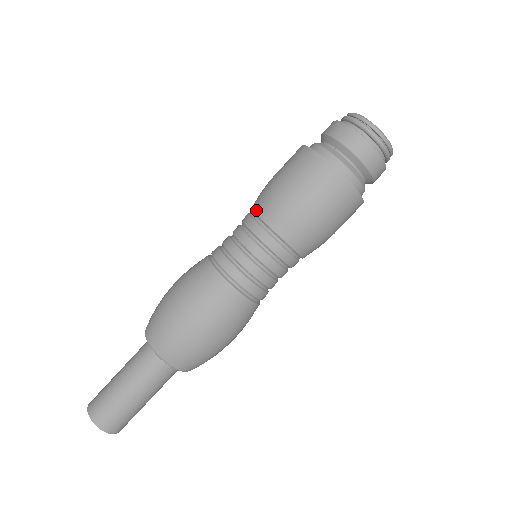
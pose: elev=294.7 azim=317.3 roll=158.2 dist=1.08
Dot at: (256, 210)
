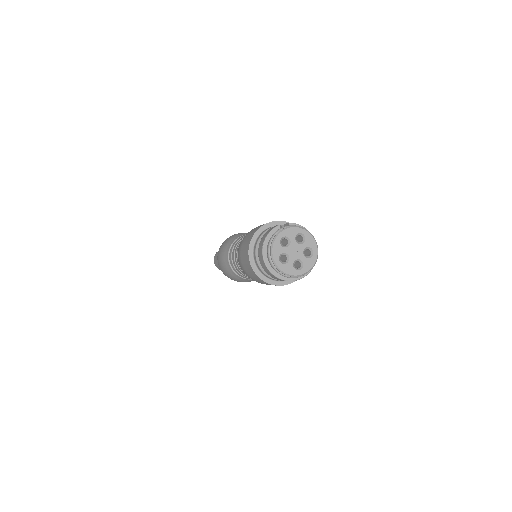
Dot at: (239, 245)
